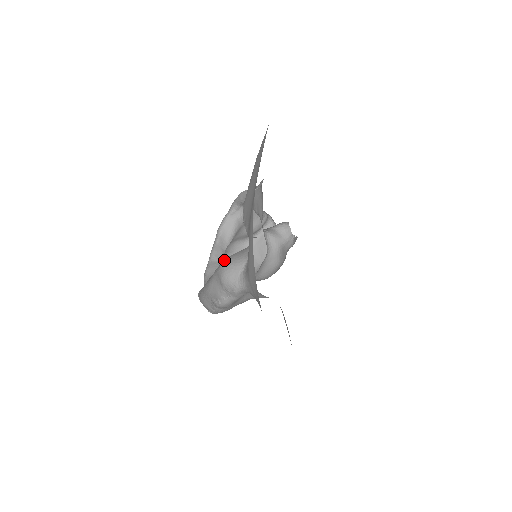
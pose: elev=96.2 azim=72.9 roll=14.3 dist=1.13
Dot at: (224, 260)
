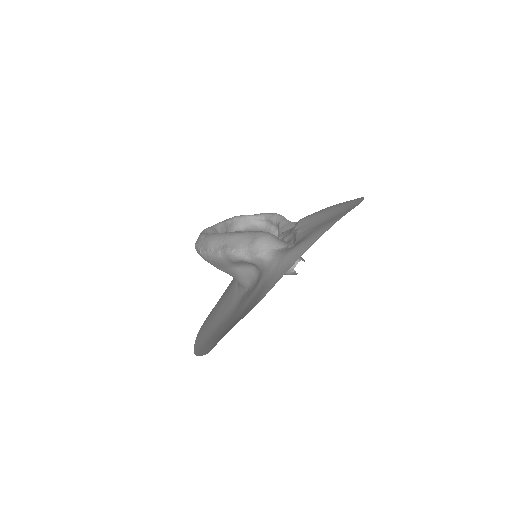
Dot at: occluded
